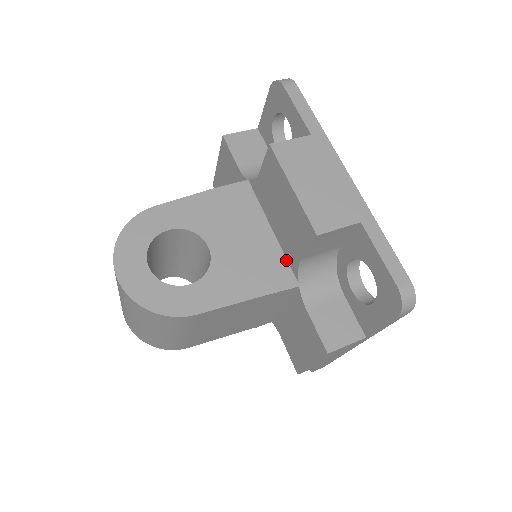
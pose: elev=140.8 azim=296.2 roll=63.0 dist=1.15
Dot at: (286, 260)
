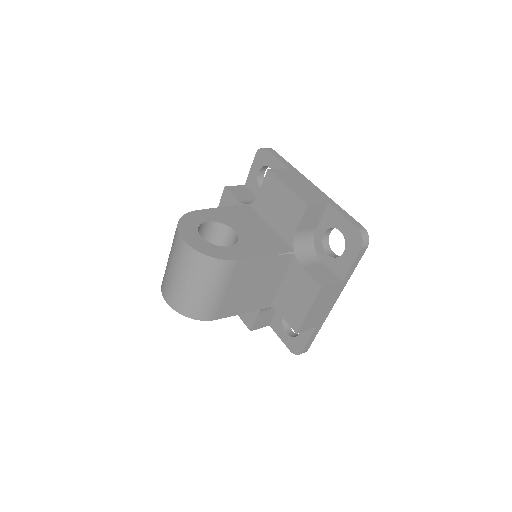
Dot at: (283, 241)
